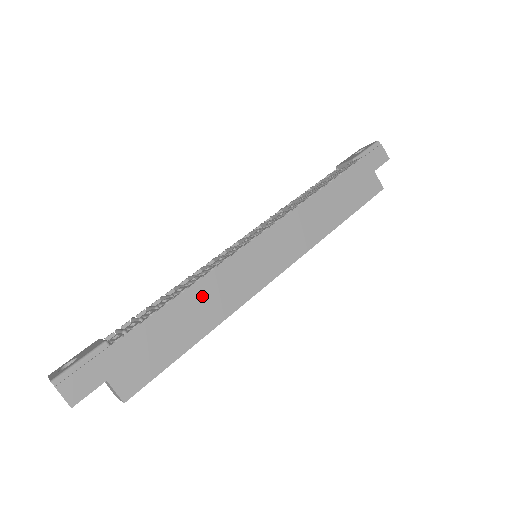
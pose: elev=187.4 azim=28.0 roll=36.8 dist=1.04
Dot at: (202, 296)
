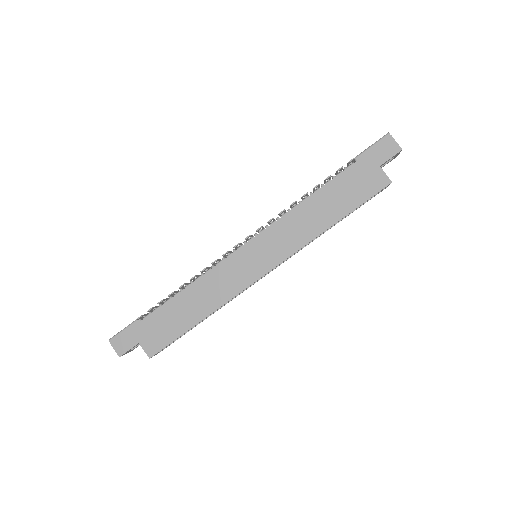
Dot at: (202, 290)
